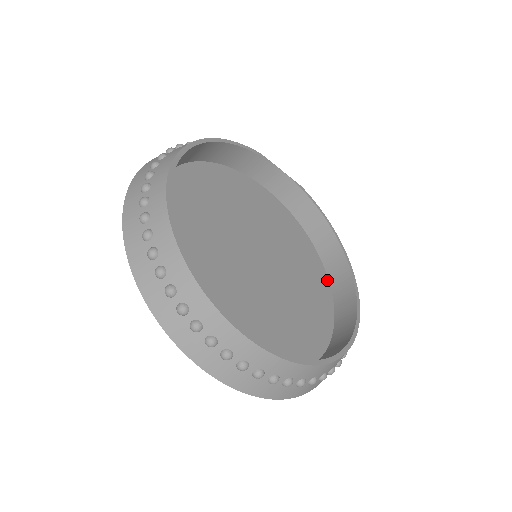
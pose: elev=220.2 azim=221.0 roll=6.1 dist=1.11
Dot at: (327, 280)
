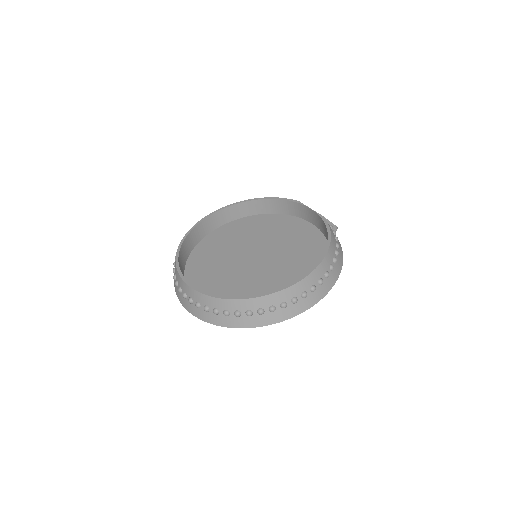
Dot at: occluded
